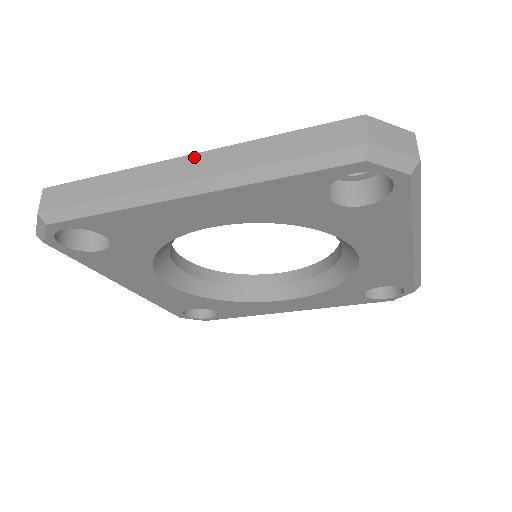
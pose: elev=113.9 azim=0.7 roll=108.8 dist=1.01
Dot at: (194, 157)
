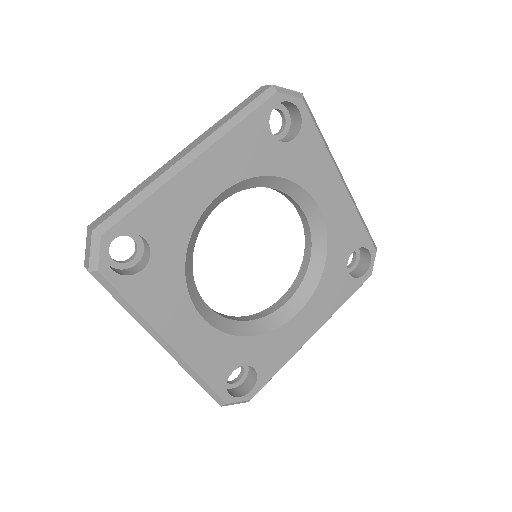
Dot at: (186, 148)
